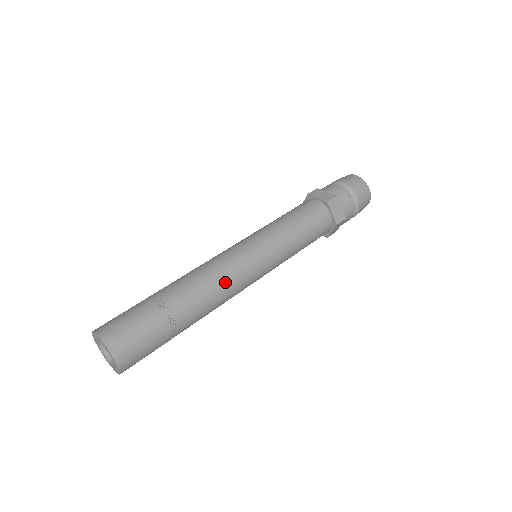
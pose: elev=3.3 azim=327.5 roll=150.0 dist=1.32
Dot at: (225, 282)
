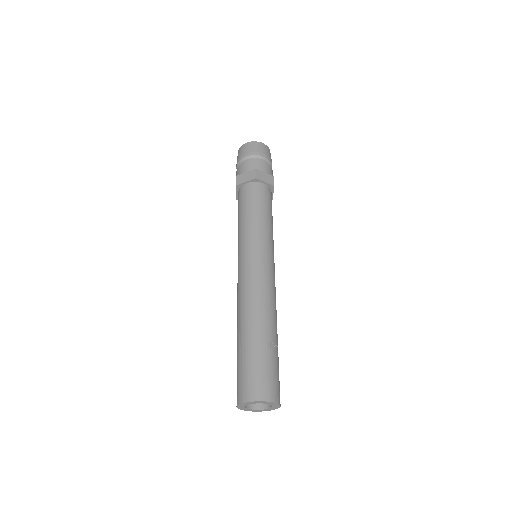
Dot at: occluded
